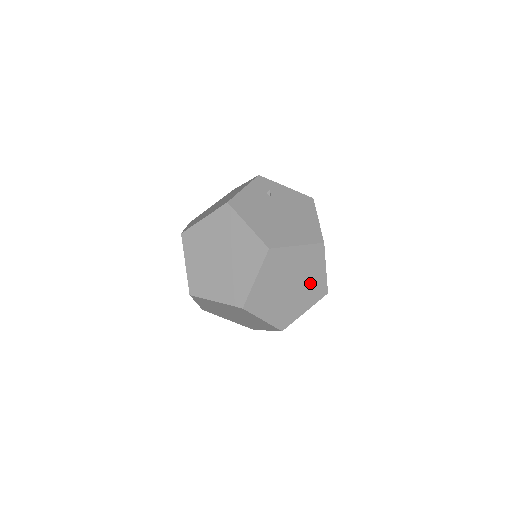
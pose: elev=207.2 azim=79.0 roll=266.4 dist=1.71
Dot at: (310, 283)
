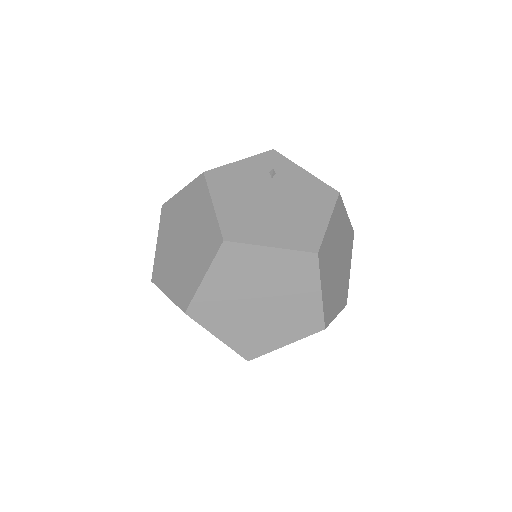
Dot at: (294, 307)
